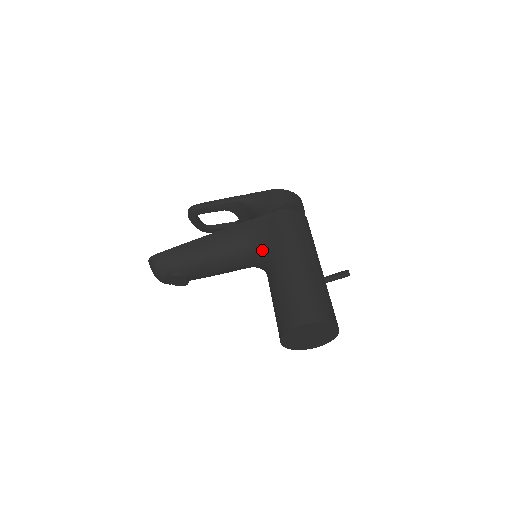
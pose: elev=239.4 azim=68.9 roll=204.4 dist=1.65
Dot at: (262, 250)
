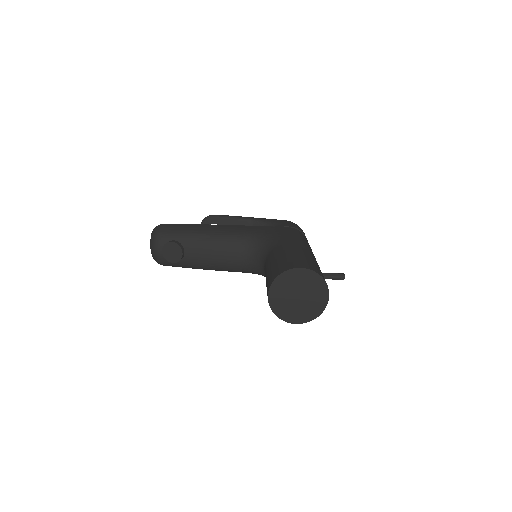
Dot at: (269, 241)
